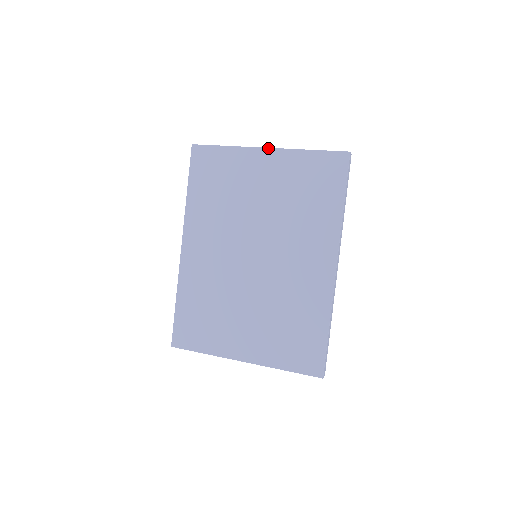
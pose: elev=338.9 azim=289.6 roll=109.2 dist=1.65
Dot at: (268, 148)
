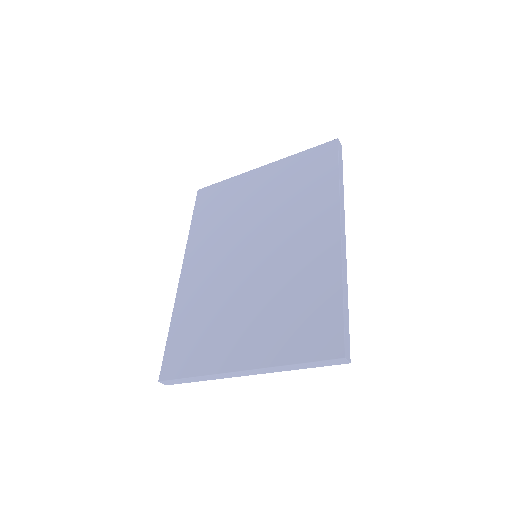
Dot at: (263, 166)
